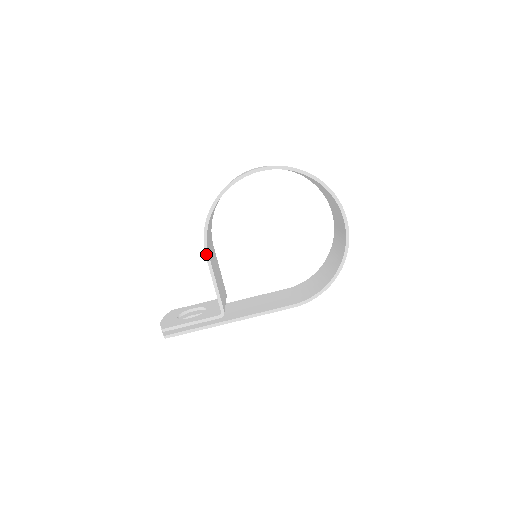
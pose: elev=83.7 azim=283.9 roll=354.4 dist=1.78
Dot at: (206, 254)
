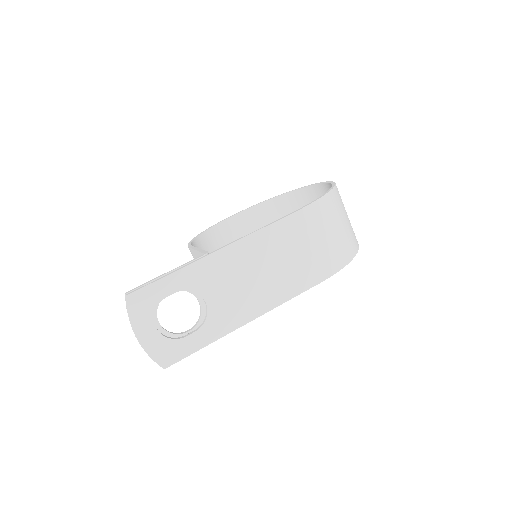
Dot at: (189, 247)
